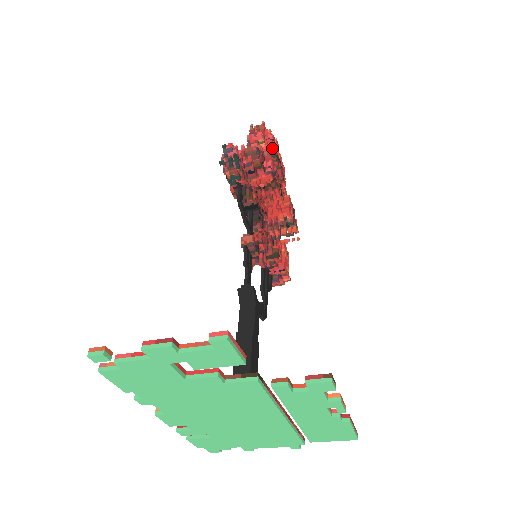
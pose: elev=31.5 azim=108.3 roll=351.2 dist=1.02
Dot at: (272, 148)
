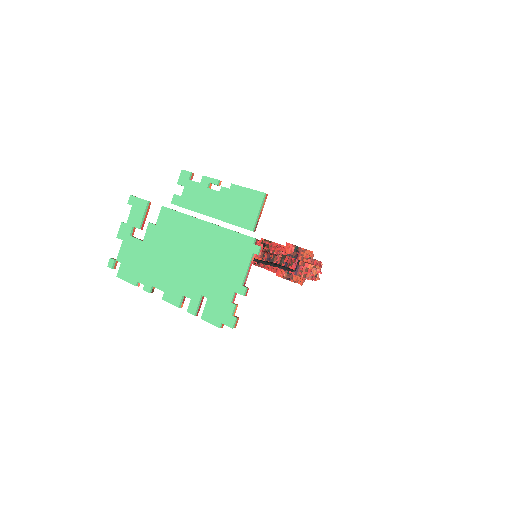
Dot at: occluded
